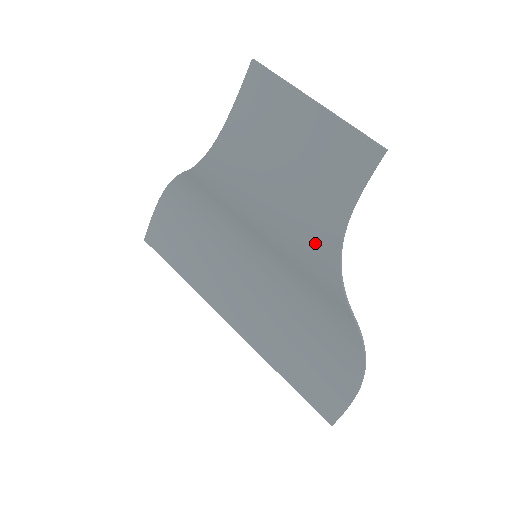
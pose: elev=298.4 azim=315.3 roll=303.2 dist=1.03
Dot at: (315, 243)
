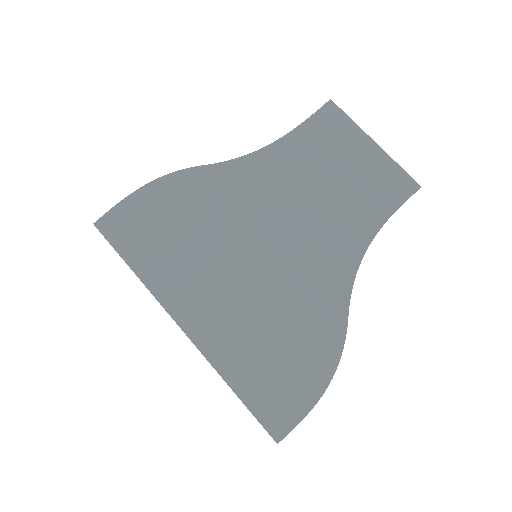
Dot at: (341, 244)
